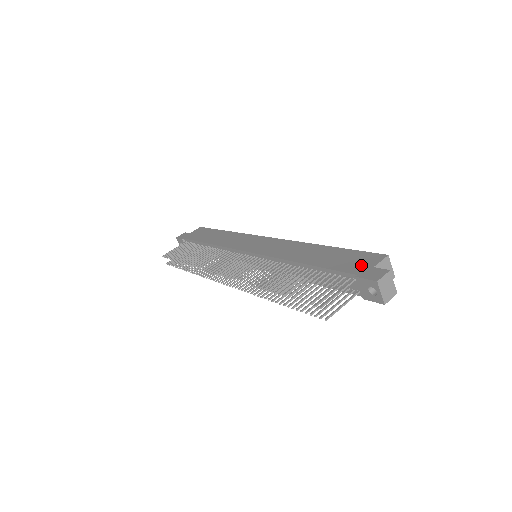
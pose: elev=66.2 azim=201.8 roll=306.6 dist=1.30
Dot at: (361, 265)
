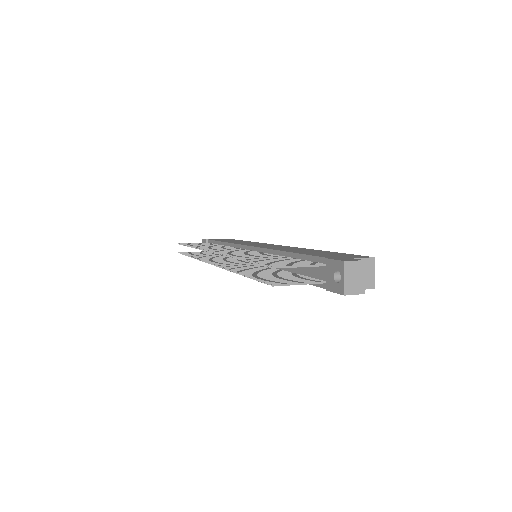
Dot at: (341, 256)
